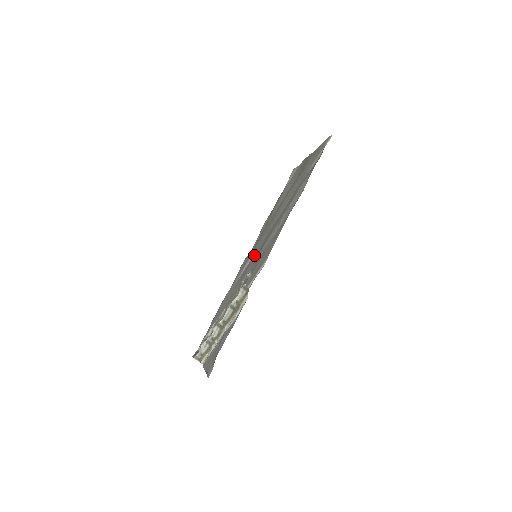
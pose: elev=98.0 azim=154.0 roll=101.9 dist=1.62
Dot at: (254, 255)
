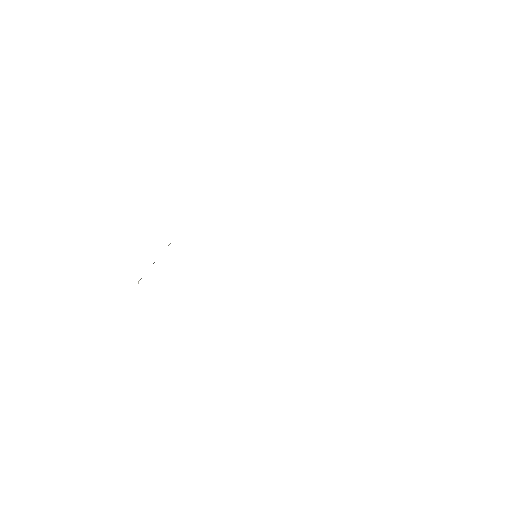
Dot at: occluded
